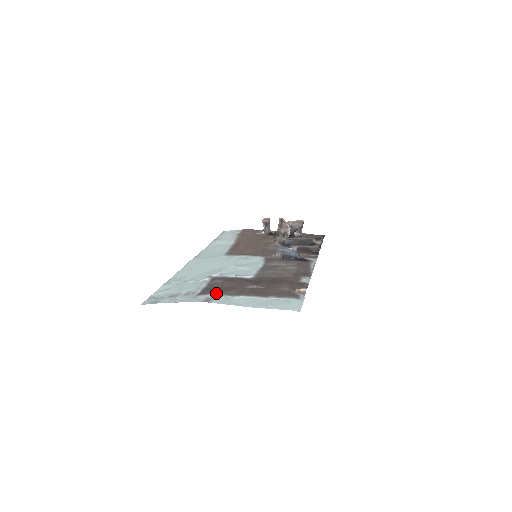
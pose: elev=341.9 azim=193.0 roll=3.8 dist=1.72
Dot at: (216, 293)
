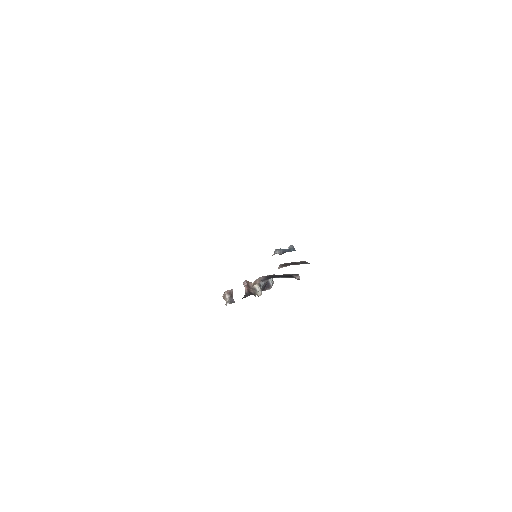
Dot at: occluded
